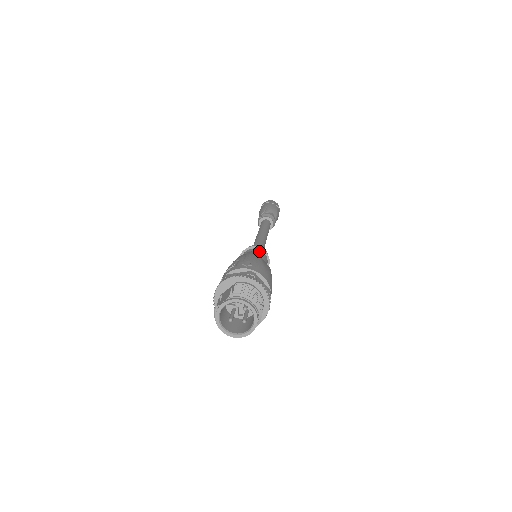
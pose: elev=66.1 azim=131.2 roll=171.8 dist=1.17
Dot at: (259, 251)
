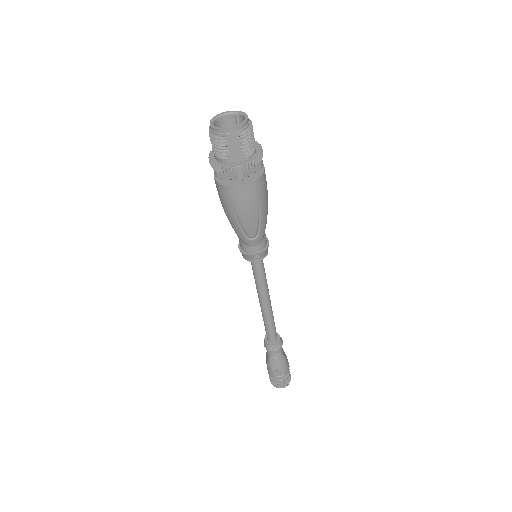
Dot at: occluded
